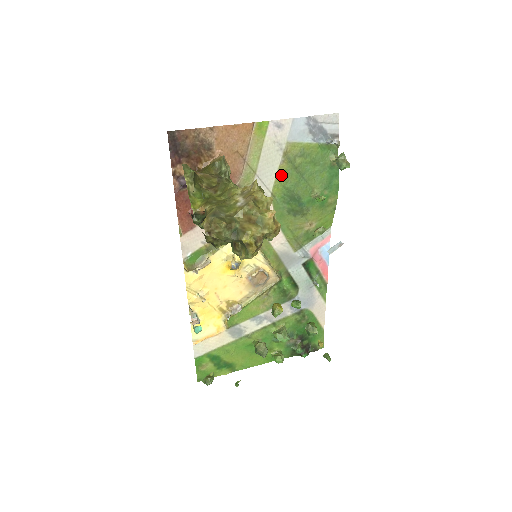
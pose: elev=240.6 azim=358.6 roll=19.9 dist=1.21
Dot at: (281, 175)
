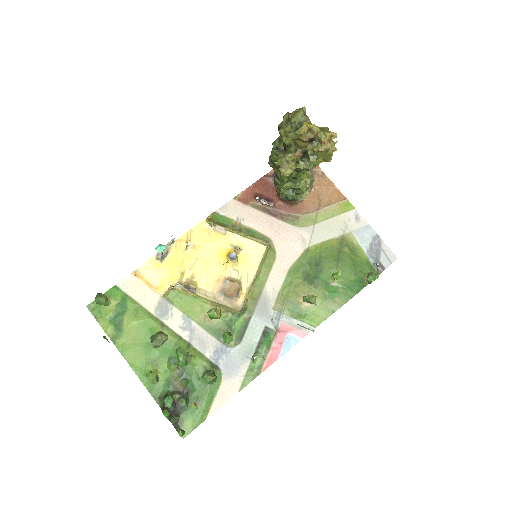
Dot at: (327, 245)
